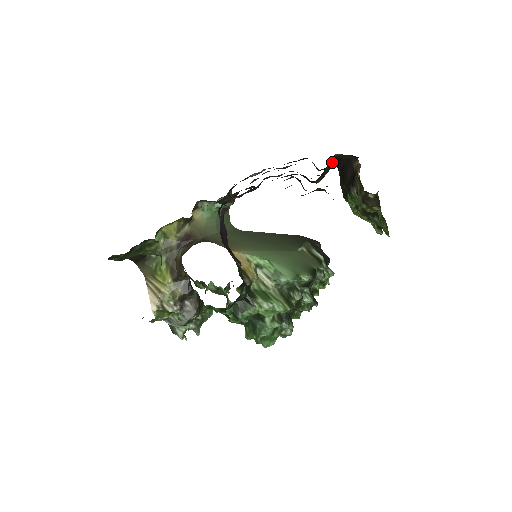
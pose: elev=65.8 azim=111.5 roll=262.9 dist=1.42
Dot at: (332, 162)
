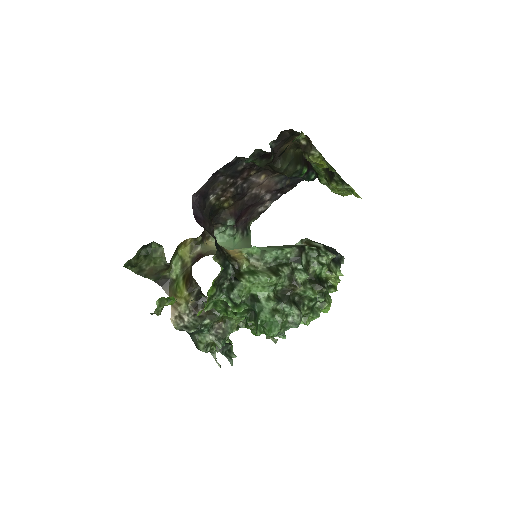
Dot at: (301, 159)
